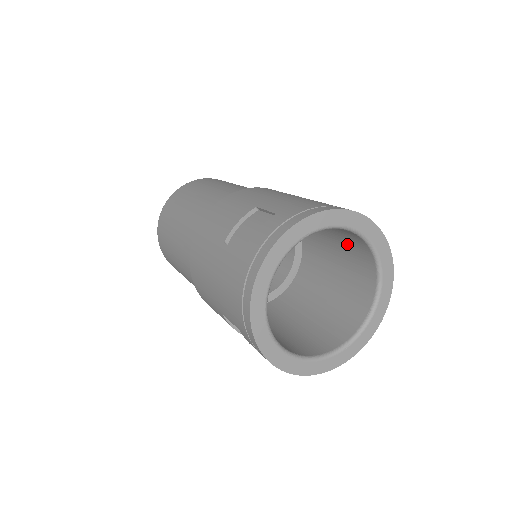
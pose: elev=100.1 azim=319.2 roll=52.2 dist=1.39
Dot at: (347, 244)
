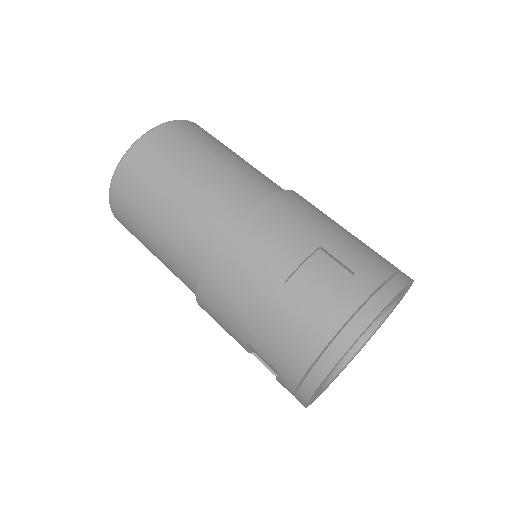
Dot at: occluded
